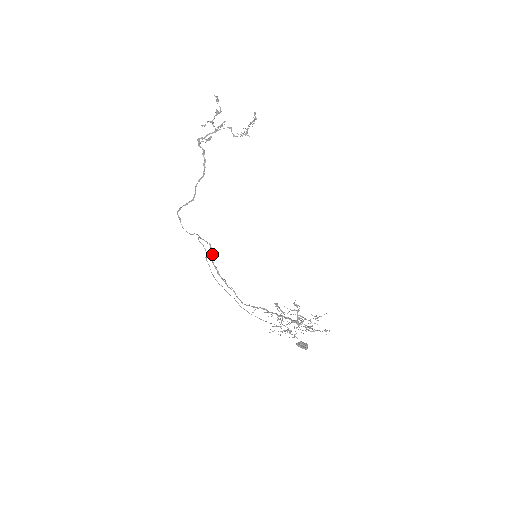
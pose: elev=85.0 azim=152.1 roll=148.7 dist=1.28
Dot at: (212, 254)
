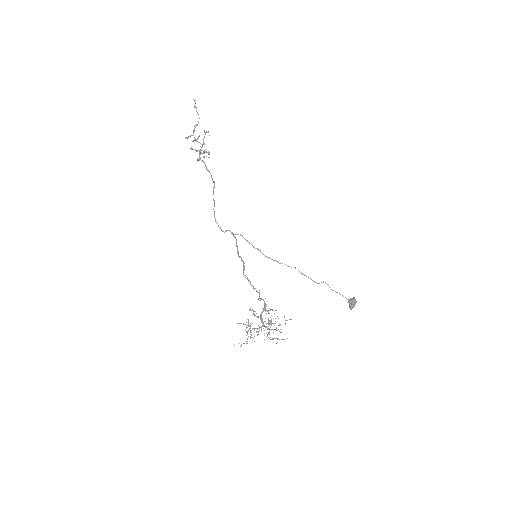
Dot at: (237, 248)
